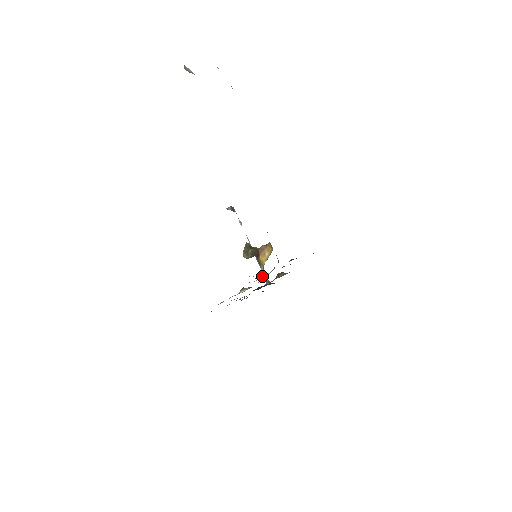
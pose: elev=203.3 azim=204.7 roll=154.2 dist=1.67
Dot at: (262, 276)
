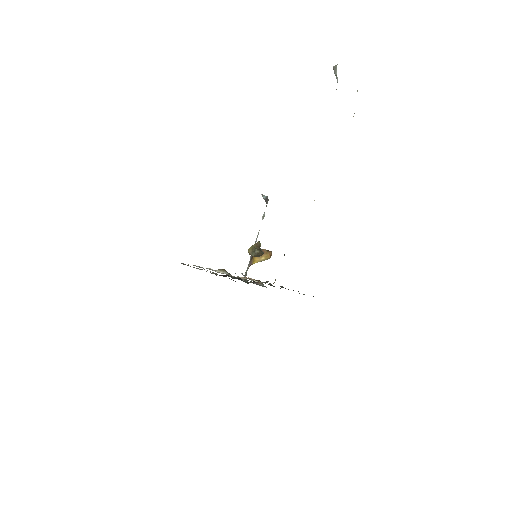
Dot at: (250, 278)
